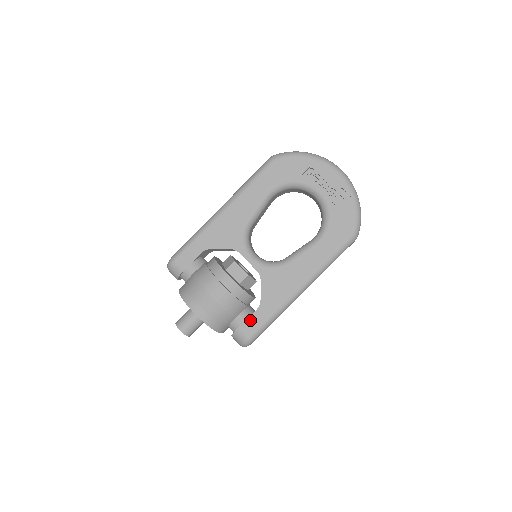
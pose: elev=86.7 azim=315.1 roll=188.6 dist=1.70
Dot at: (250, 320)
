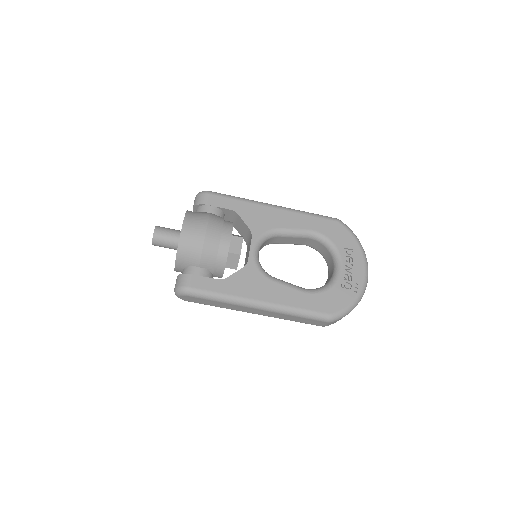
Dot at: (205, 279)
